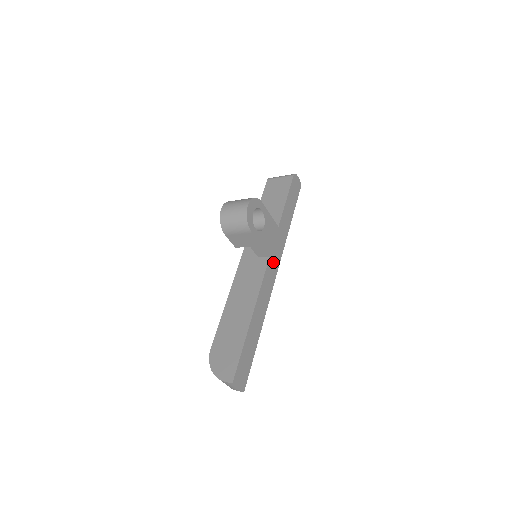
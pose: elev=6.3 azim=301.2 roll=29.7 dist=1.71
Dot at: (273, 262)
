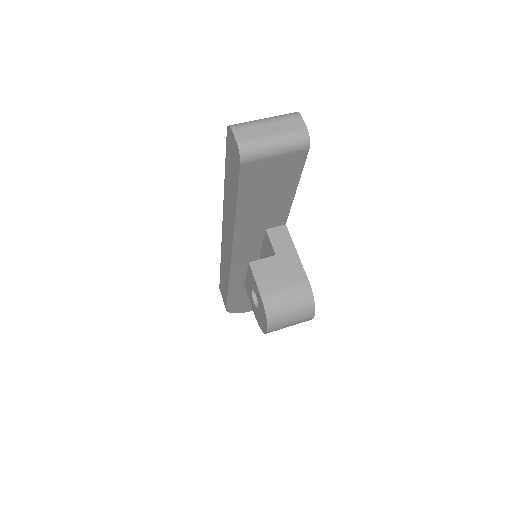
Dot at: occluded
